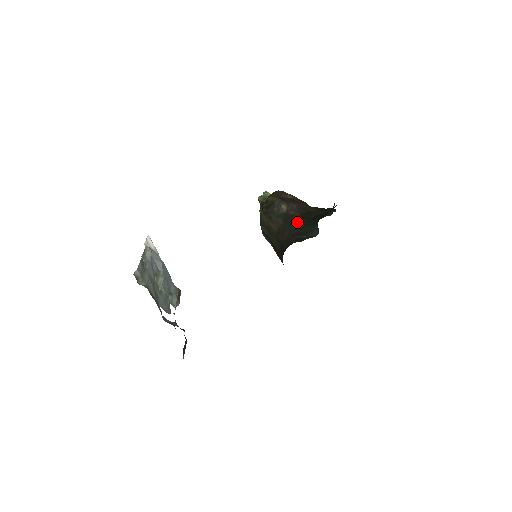
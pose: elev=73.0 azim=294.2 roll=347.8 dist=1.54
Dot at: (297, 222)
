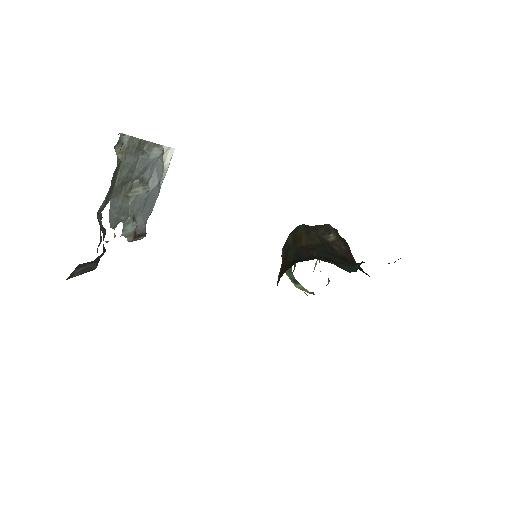
Dot at: (335, 255)
